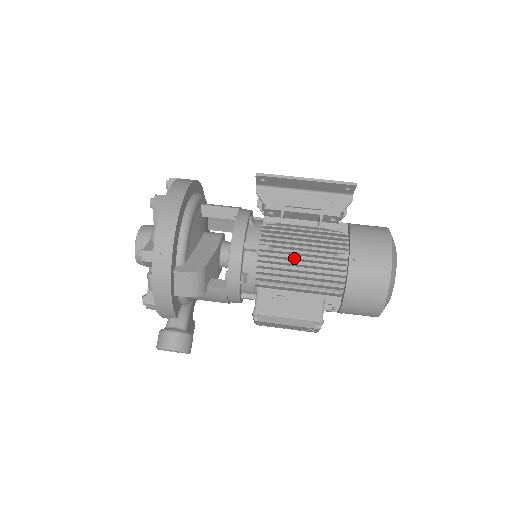
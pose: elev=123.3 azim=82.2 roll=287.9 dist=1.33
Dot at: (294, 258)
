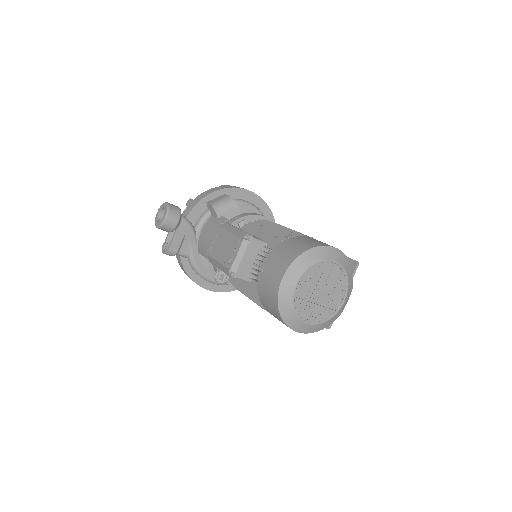
Dot at: (281, 226)
